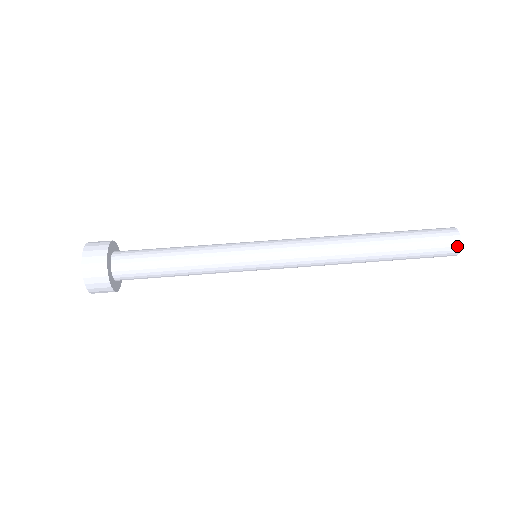
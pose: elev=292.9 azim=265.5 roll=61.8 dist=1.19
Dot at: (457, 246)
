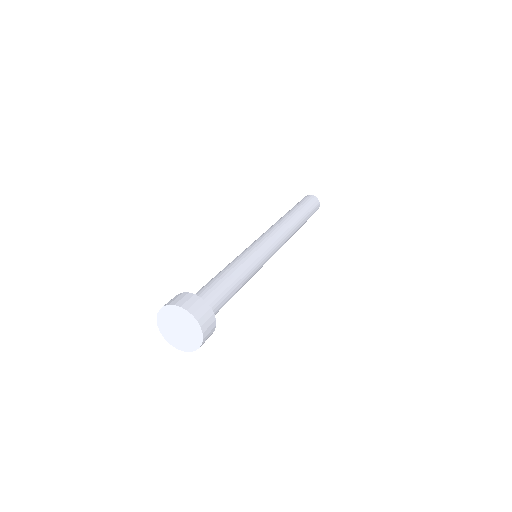
Dot at: (314, 197)
